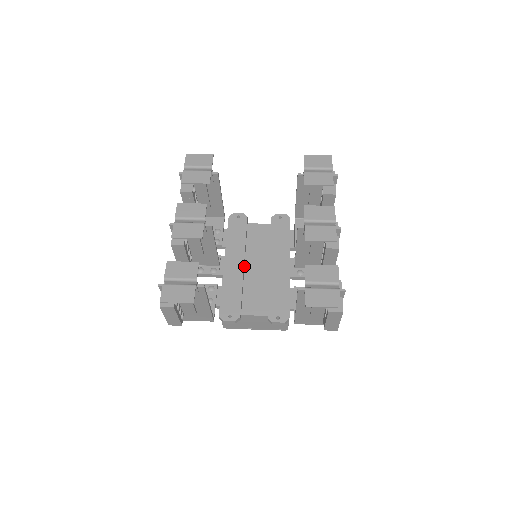
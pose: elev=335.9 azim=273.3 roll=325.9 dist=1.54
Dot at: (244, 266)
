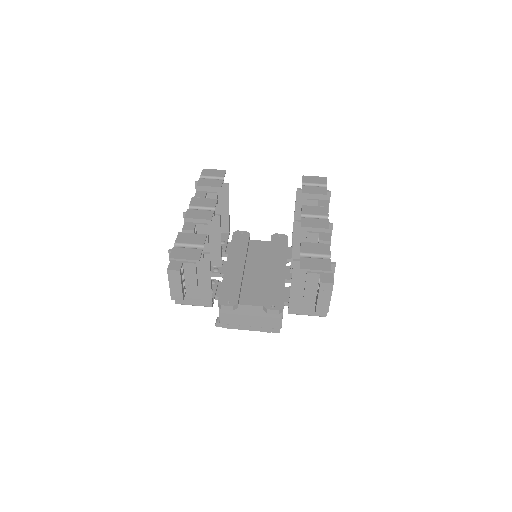
Dot at: (244, 269)
